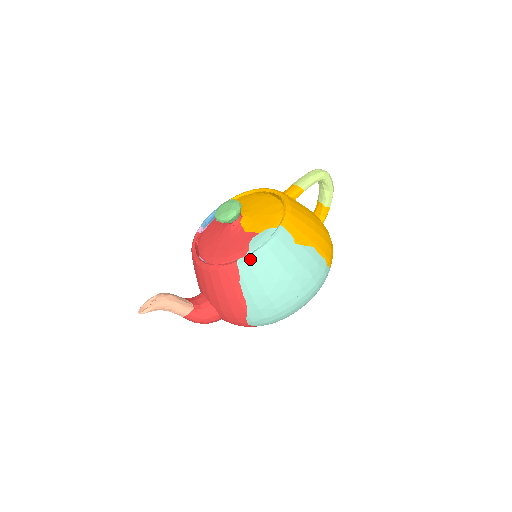
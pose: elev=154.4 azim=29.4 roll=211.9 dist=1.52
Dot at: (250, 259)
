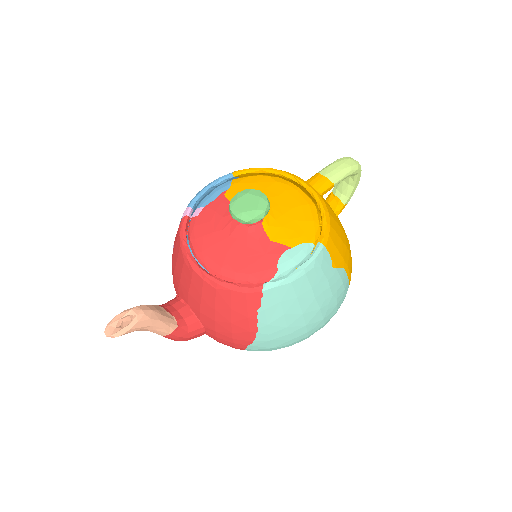
Dot at: (281, 286)
